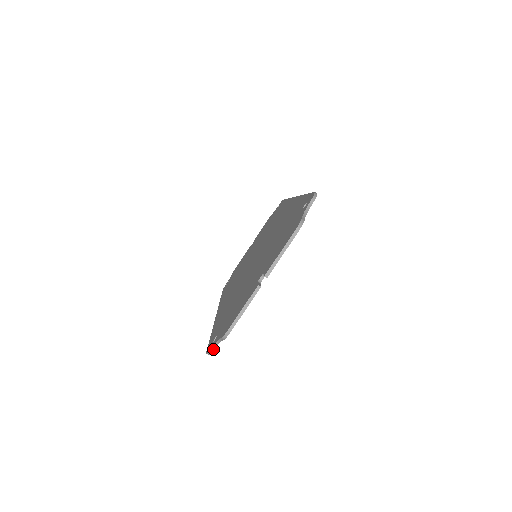
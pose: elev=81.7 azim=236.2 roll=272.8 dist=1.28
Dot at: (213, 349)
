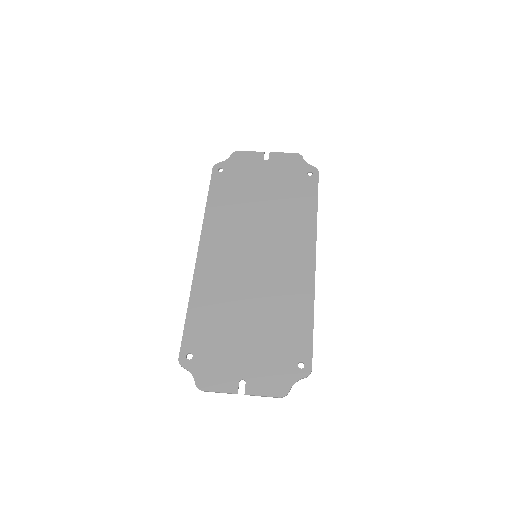
Dot at: occluded
